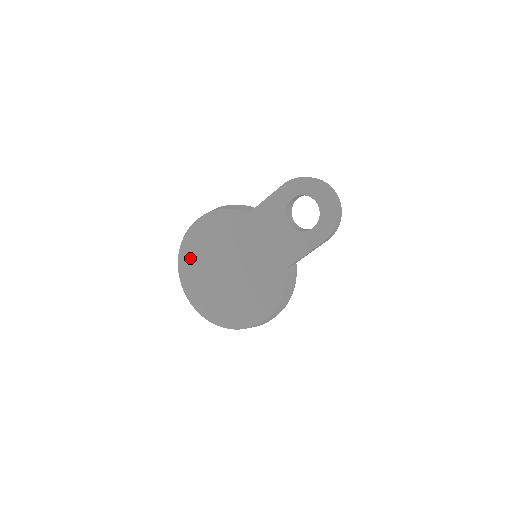
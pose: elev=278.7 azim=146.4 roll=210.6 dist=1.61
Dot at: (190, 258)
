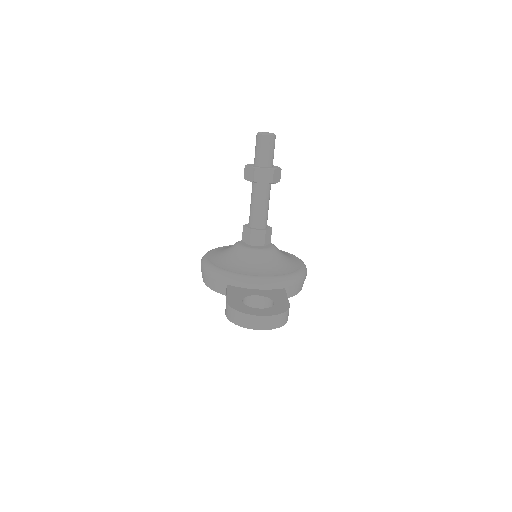
Dot at: occluded
